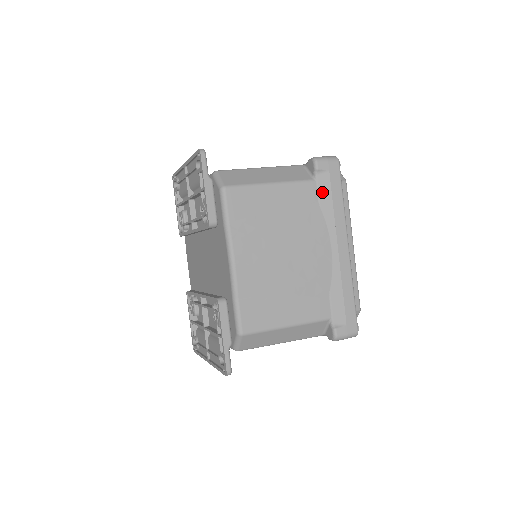
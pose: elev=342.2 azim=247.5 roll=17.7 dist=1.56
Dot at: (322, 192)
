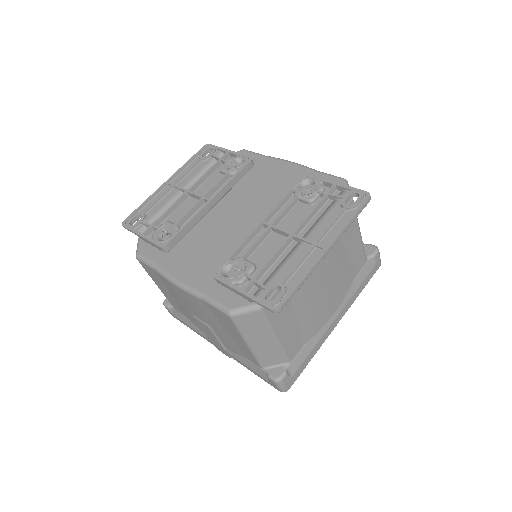
Dot at: occluded
